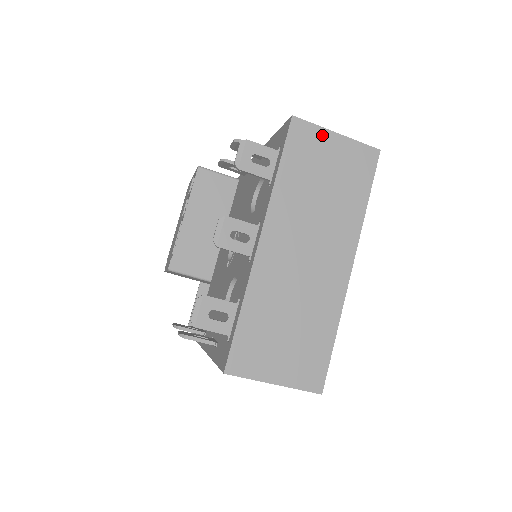
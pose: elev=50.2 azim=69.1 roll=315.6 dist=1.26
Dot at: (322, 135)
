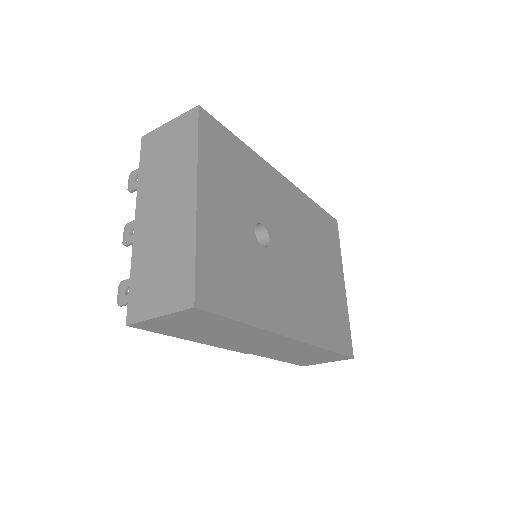
Dot at: (160, 131)
